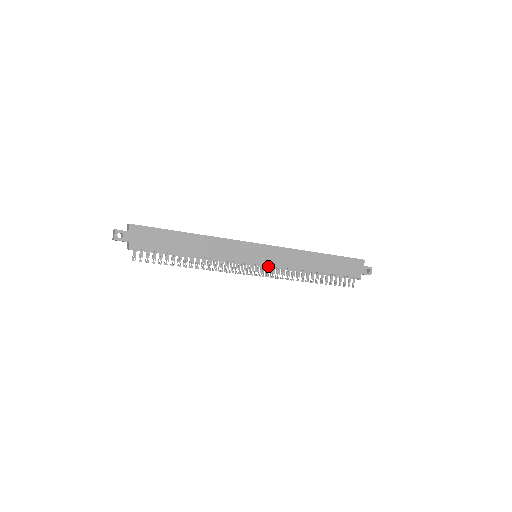
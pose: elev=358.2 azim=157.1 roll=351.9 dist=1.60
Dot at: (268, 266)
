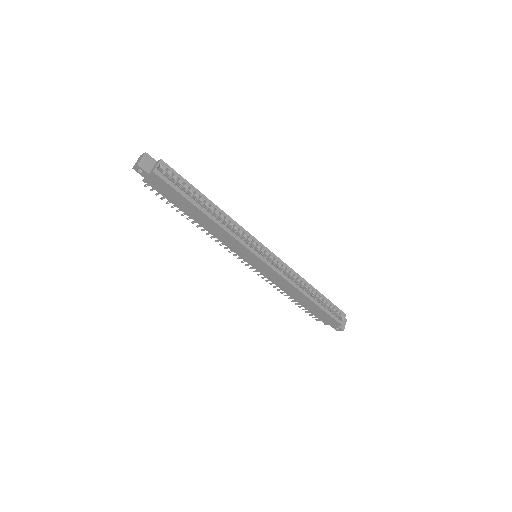
Dot at: occluded
